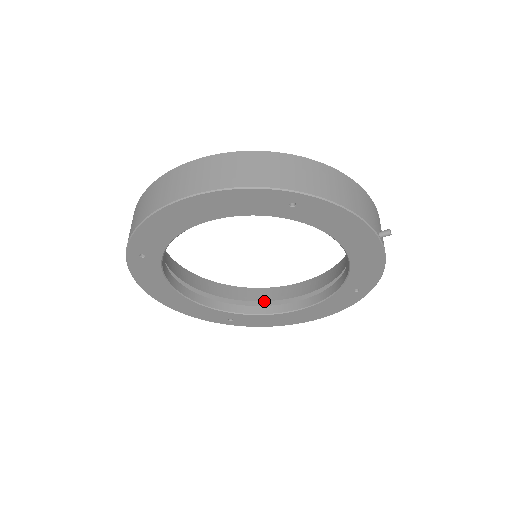
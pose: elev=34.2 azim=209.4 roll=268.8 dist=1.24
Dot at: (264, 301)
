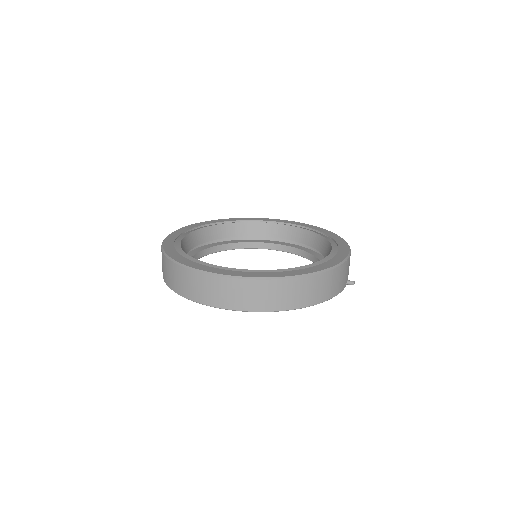
Dot at: occluded
